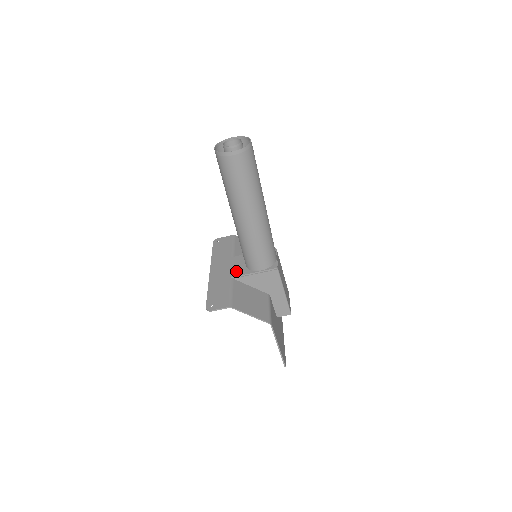
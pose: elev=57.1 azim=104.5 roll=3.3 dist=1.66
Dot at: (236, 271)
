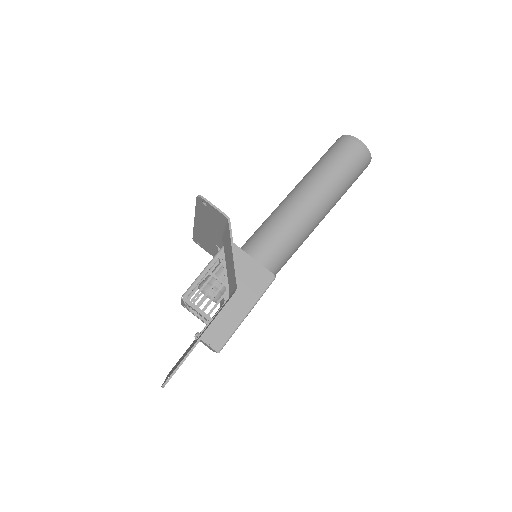
Dot at: occluded
